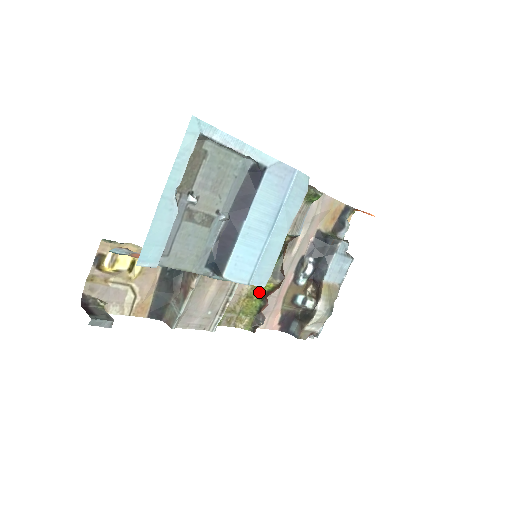
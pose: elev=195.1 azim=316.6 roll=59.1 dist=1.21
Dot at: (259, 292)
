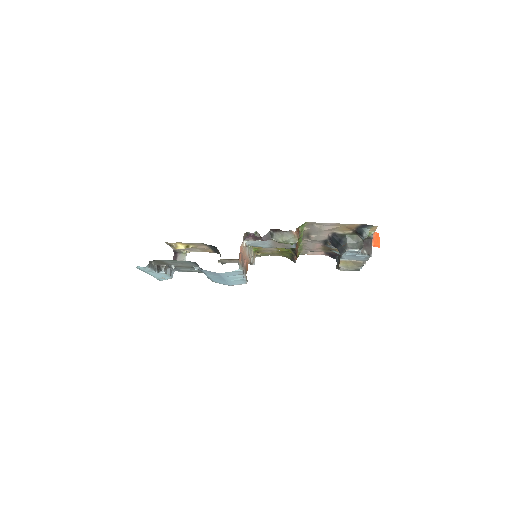
Dot at: (286, 252)
